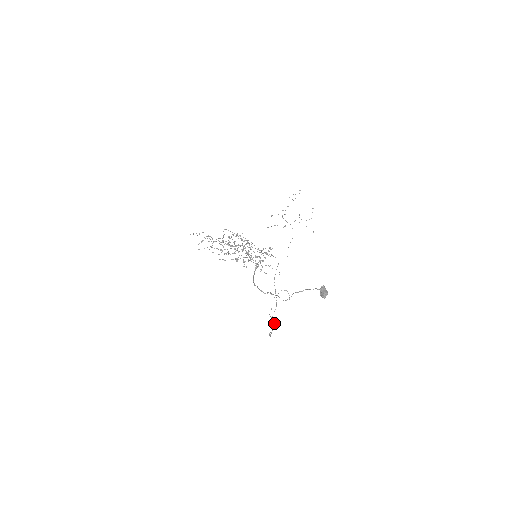
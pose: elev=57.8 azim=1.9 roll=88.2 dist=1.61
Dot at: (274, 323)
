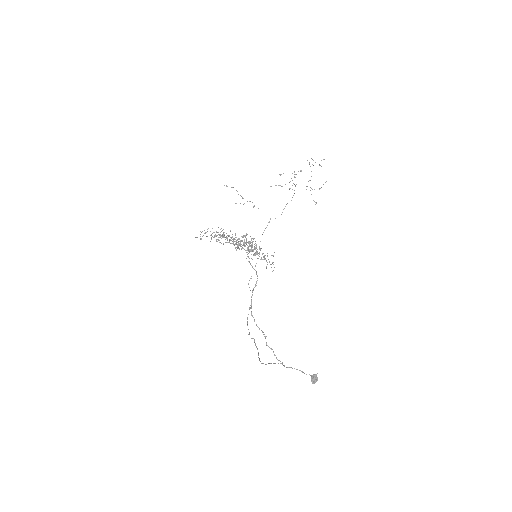
Dot at: occluded
